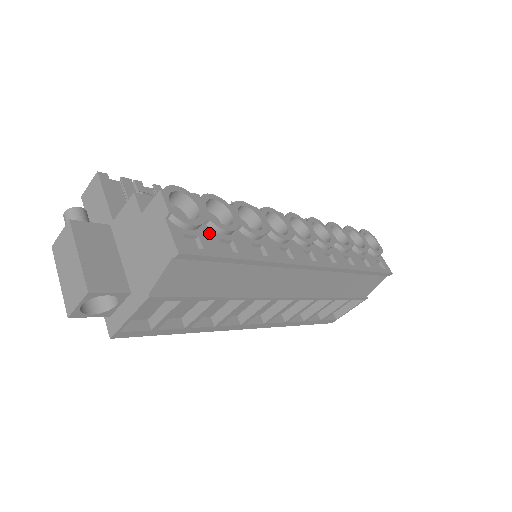
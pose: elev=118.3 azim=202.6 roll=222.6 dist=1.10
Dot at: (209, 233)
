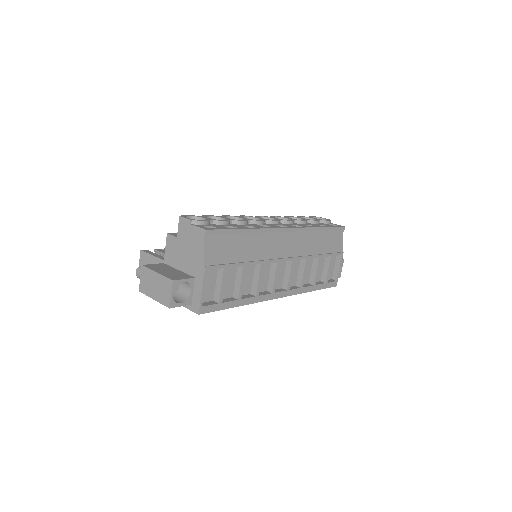
Dot at: (216, 225)
